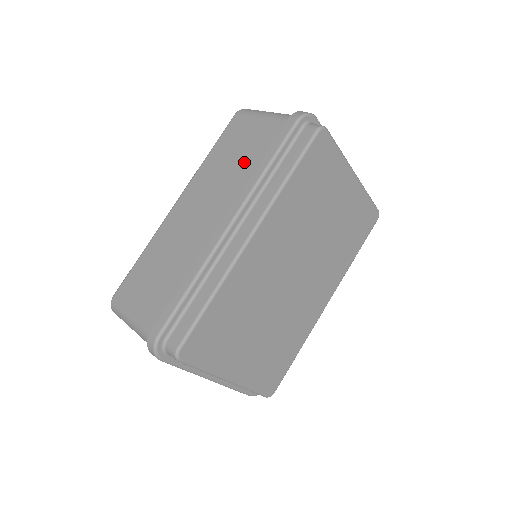
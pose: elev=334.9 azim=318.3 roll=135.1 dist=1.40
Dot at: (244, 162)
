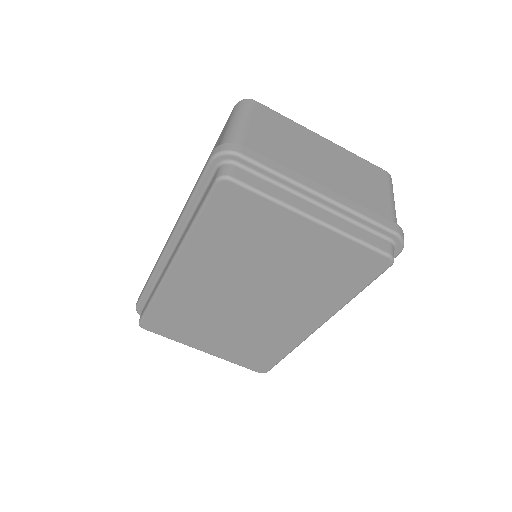
Dot at: occluded
